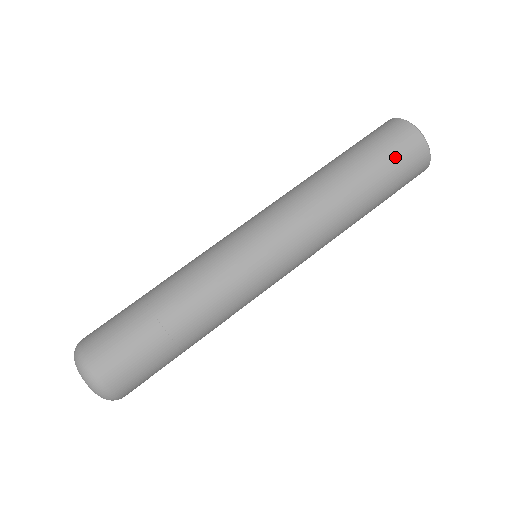
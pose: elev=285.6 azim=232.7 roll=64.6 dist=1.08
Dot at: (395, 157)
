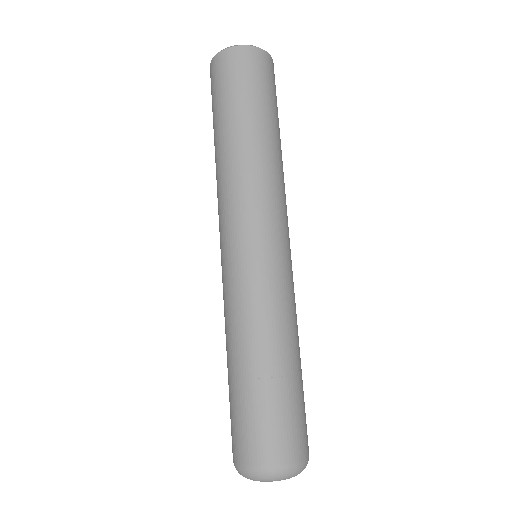
Dot at: (221, 87)
